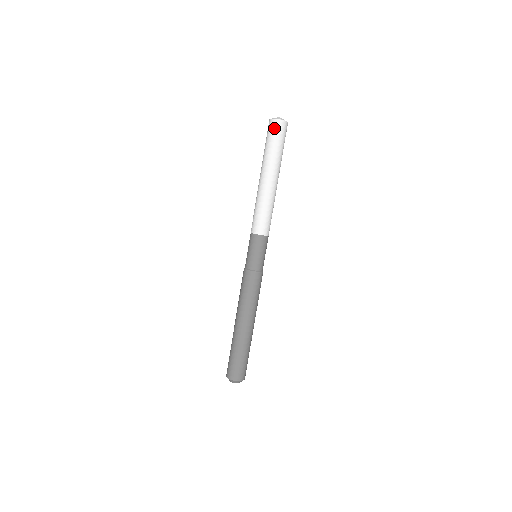
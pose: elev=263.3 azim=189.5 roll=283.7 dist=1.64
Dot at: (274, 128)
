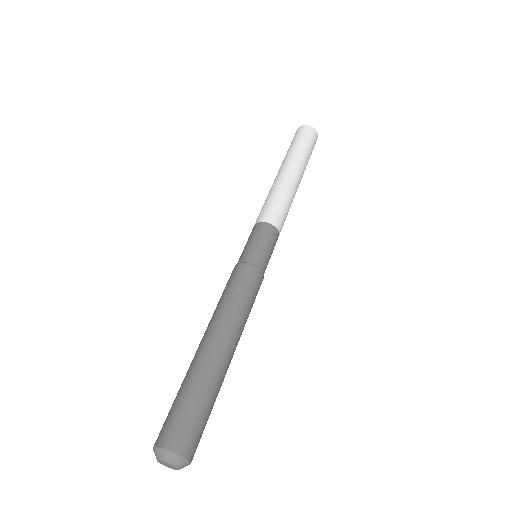
Dot at: (306, 131)
